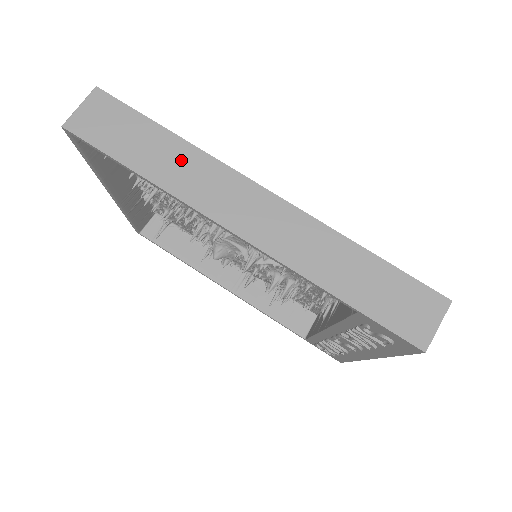
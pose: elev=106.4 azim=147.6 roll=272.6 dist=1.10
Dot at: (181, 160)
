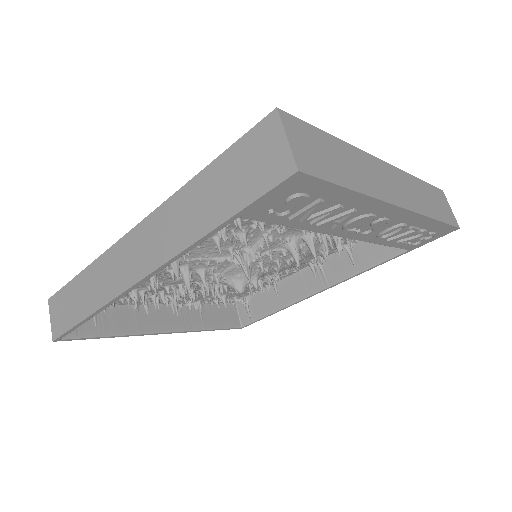
Dot at: (94, 280)
